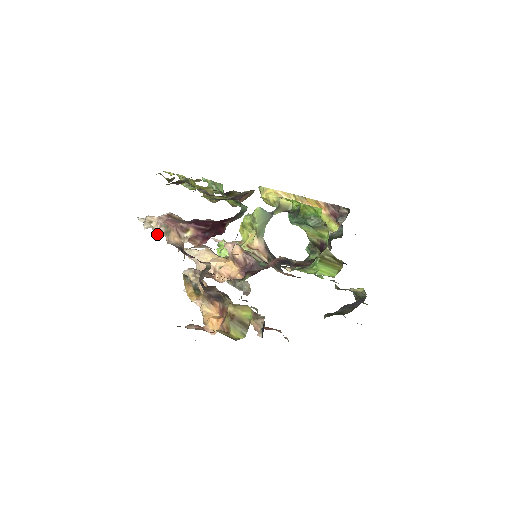
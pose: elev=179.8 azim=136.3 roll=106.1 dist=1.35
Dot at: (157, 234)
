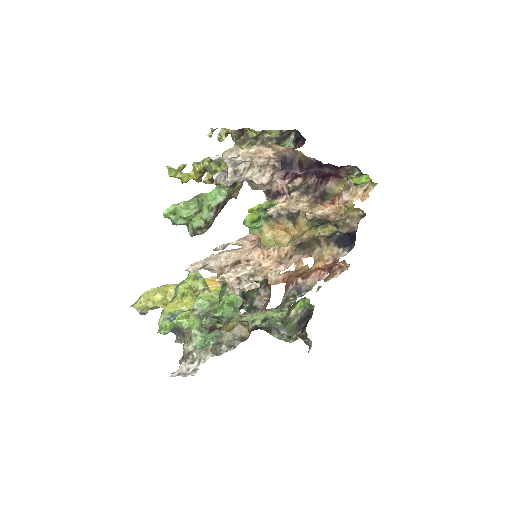
Dot at: (249, 160)
